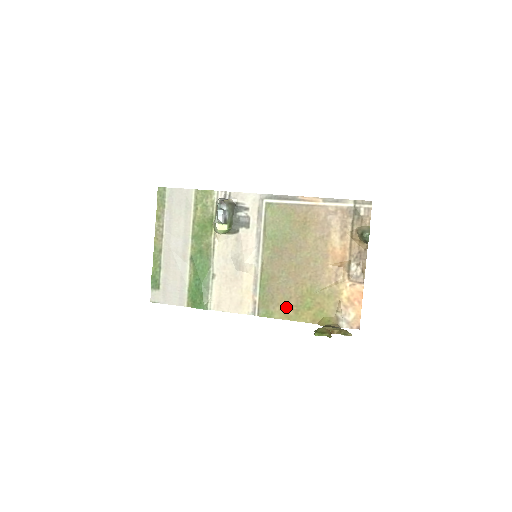
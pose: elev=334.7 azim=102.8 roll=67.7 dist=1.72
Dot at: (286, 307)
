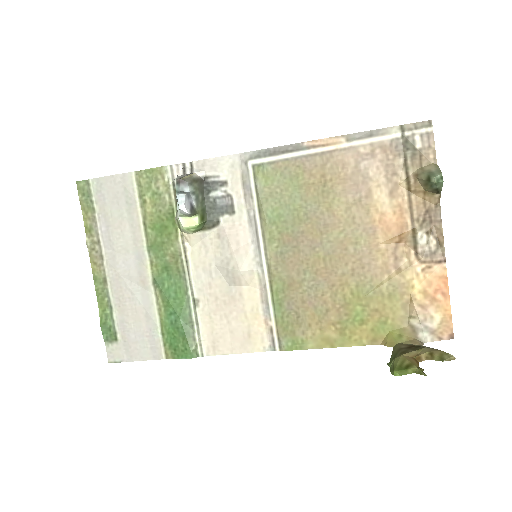
Dot at: (323, 327)
